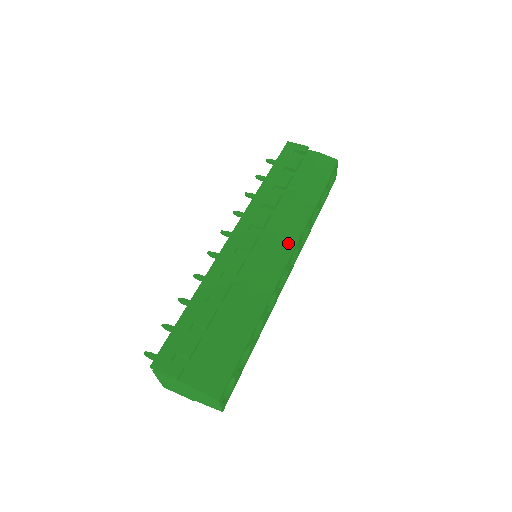
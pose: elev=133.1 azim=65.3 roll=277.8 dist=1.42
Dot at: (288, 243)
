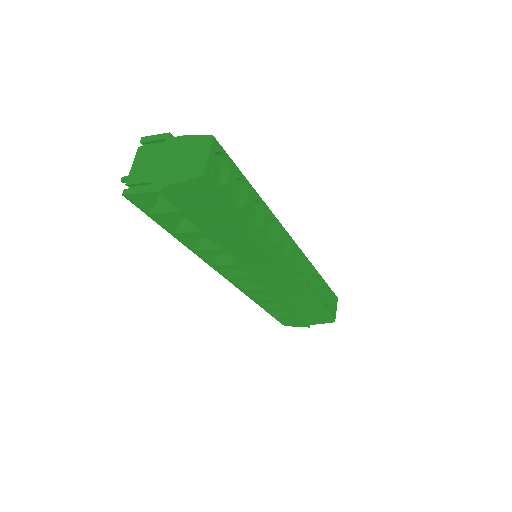
Dot at: occluded
